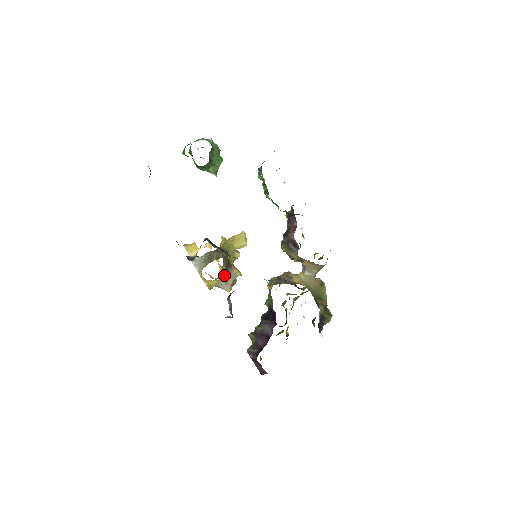
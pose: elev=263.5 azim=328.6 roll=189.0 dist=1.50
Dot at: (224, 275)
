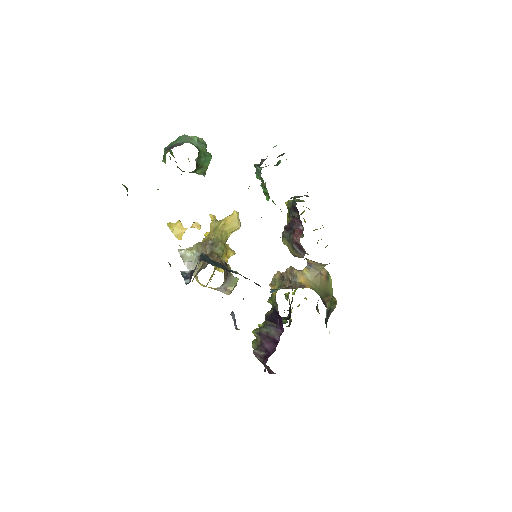
Dot at: (223, 283)
